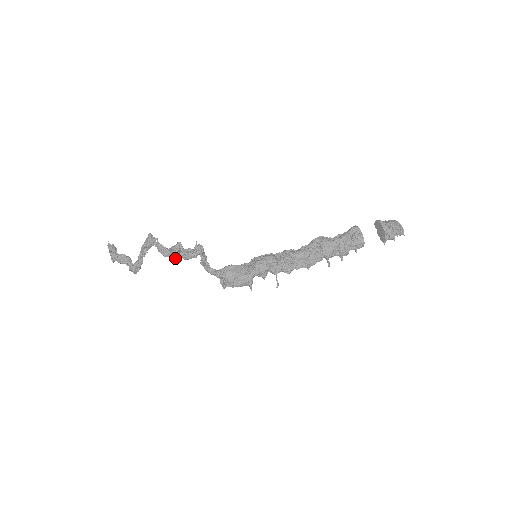
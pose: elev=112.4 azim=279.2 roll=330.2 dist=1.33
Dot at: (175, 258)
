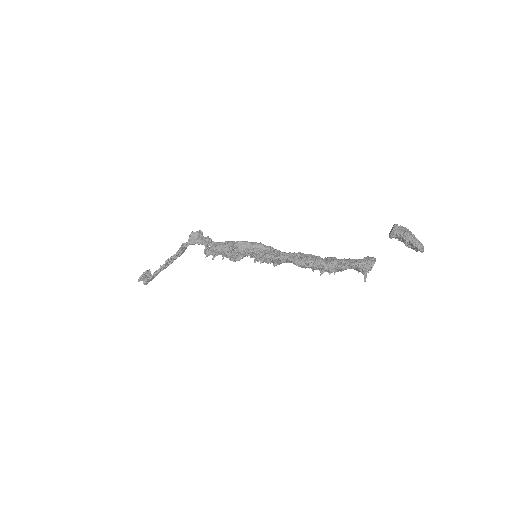
Dot at: (189, 237)
